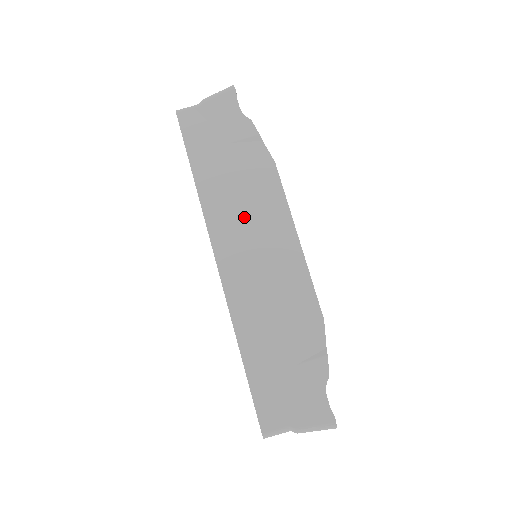
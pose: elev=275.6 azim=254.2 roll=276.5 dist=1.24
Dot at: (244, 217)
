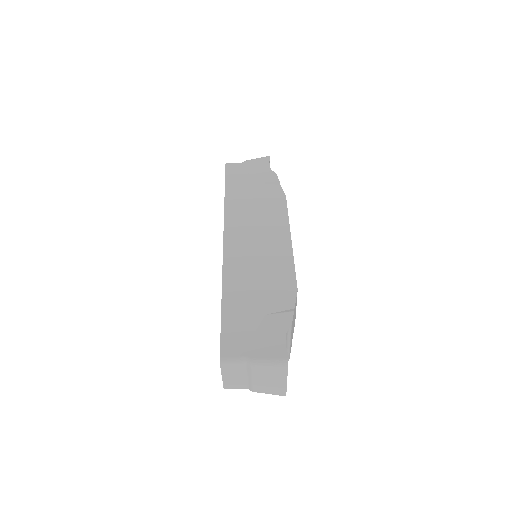
Dot at: (254, 221)
